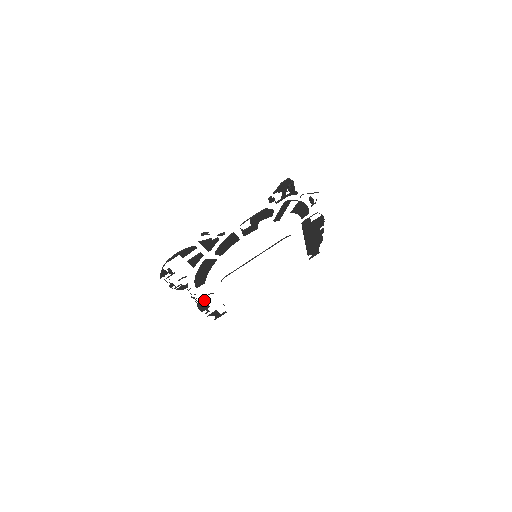
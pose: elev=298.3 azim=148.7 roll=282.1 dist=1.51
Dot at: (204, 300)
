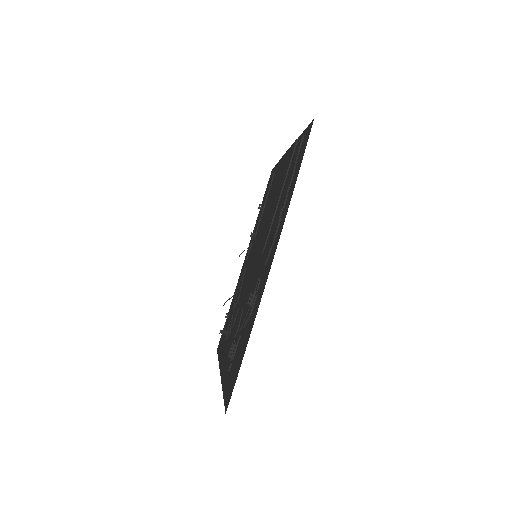
Dot at: (254, 233)
